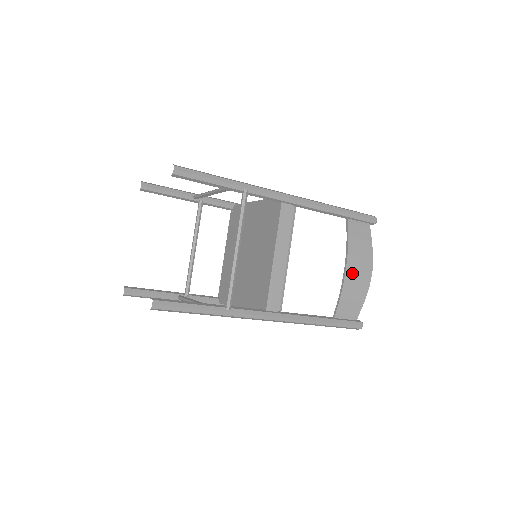
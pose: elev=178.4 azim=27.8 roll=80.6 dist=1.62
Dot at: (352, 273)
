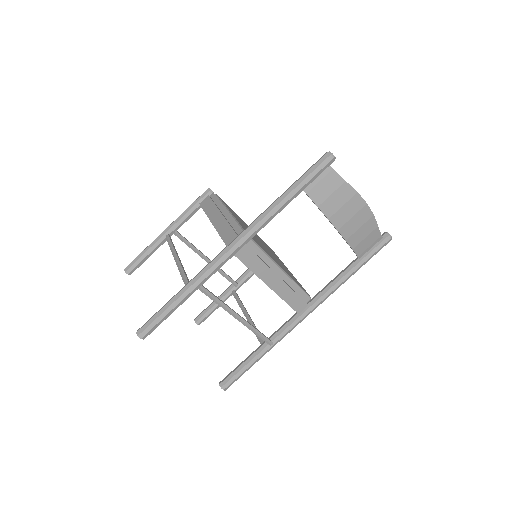
Dot at: (347, 226)
